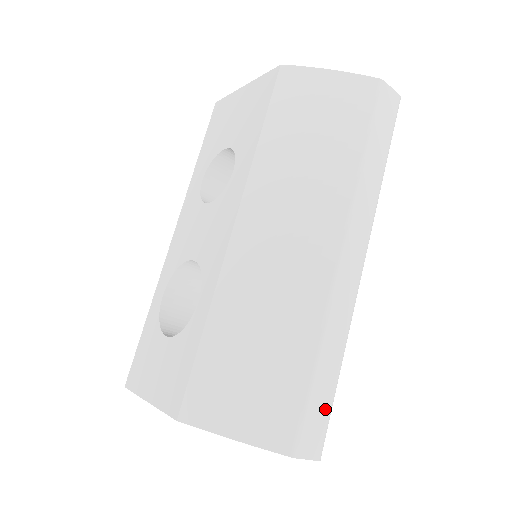
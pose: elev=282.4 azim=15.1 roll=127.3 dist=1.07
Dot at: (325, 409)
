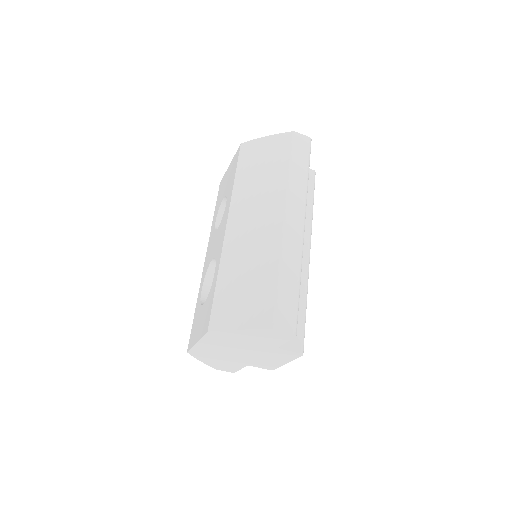
Dot at: (292, 304)
